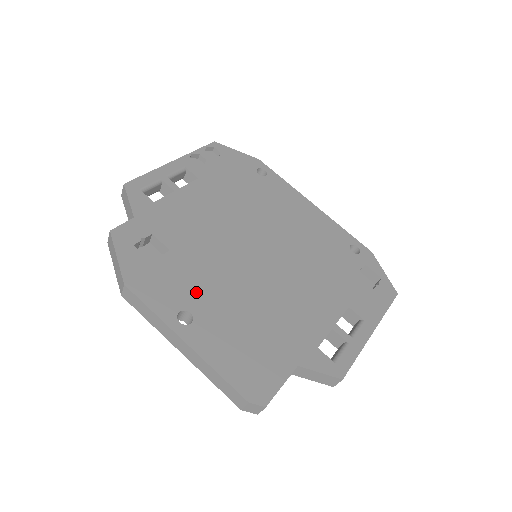
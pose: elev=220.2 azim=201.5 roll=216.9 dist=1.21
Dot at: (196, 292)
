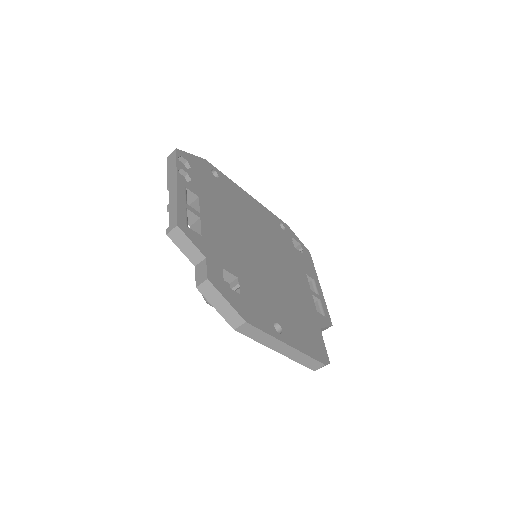
Dot at: (268, 305)
